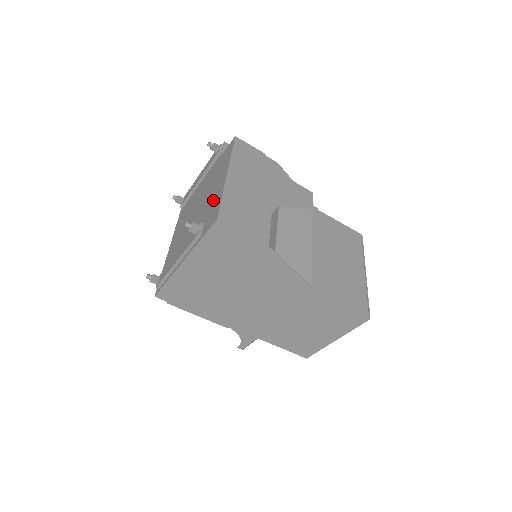
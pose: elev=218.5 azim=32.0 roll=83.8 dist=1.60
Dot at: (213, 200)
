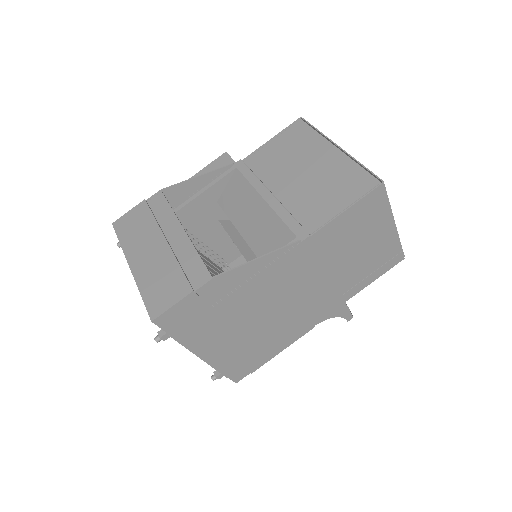
Dot at: occluded
